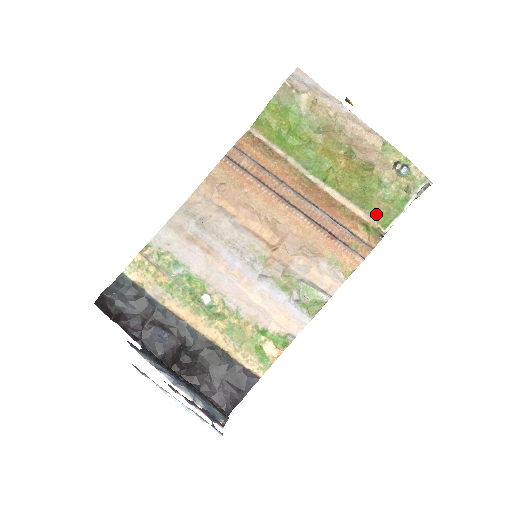
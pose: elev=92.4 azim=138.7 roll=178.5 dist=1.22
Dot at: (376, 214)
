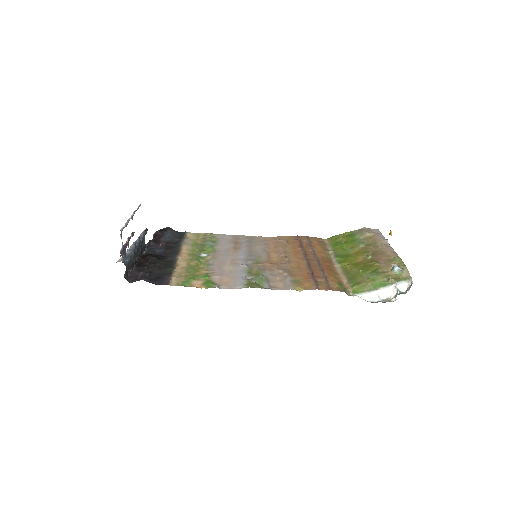
Dot at: (355, 284)
